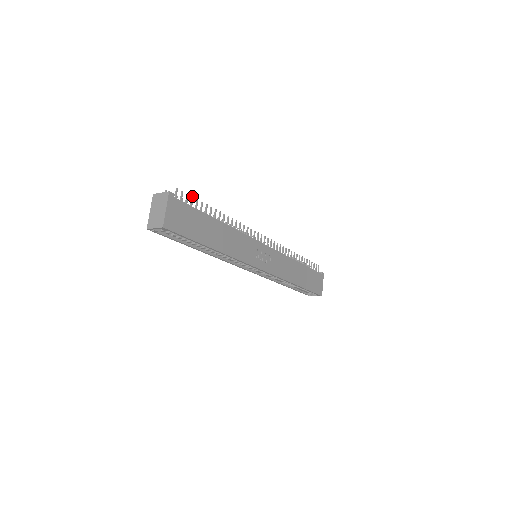
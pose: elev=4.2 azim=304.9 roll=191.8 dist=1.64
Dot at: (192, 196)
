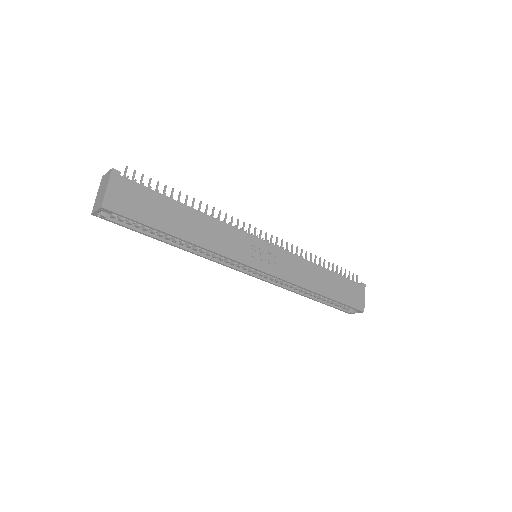
Dot at: occluded
